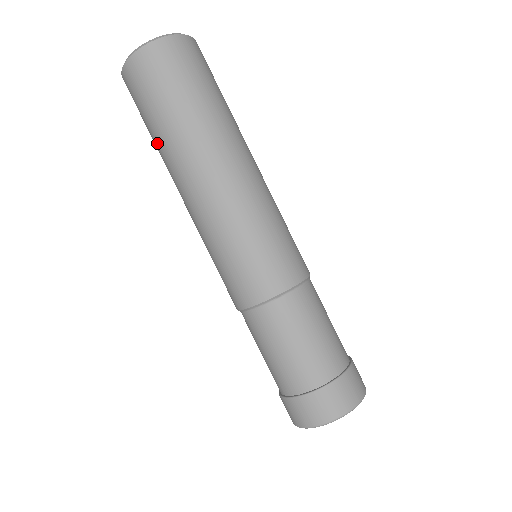
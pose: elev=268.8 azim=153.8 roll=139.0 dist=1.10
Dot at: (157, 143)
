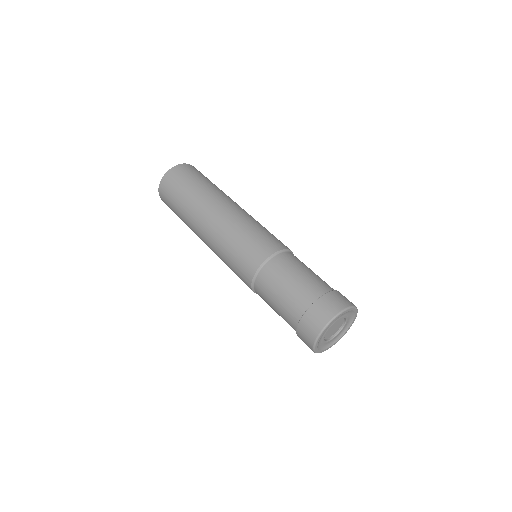
Dot at: (184, 222)
